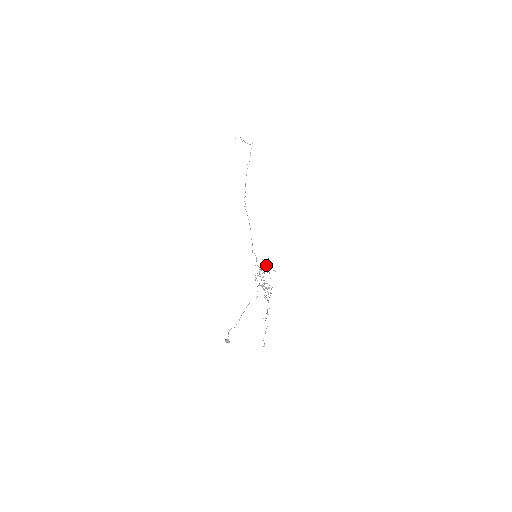
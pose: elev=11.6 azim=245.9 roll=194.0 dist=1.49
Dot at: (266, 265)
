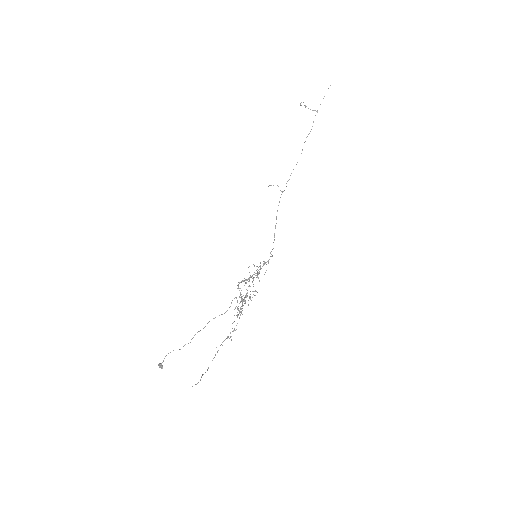
Dot at: (259, 269)
